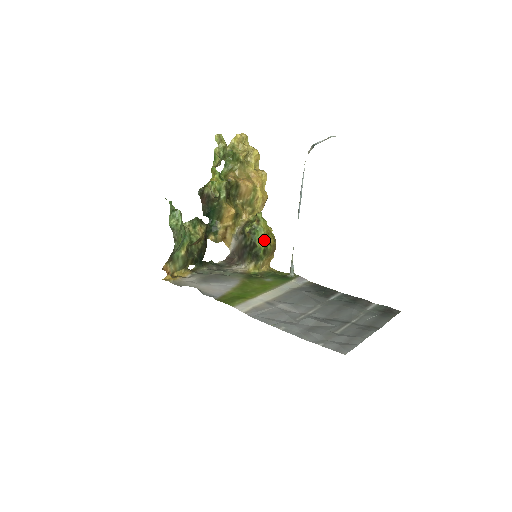
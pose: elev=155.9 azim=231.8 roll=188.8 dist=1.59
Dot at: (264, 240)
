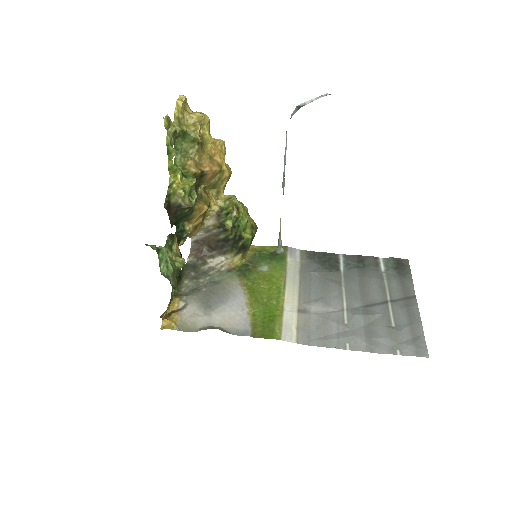
Dot at: (247, 227)
